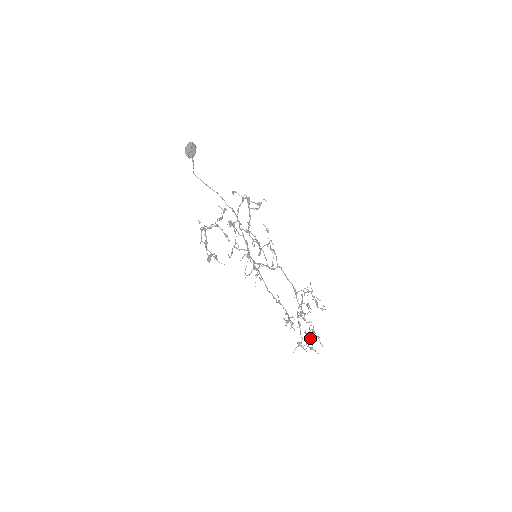
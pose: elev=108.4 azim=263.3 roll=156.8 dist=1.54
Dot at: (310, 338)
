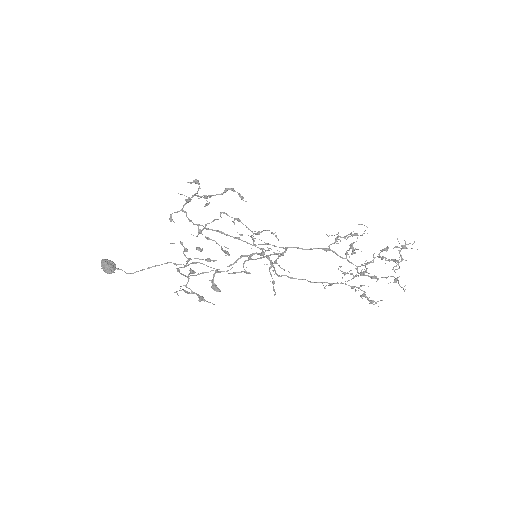
Dot at: (394, 261)
